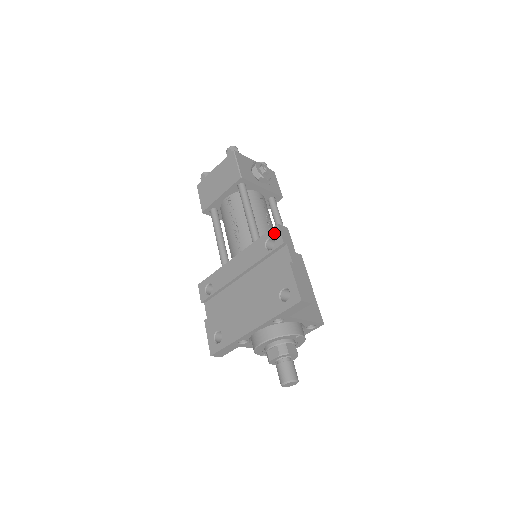
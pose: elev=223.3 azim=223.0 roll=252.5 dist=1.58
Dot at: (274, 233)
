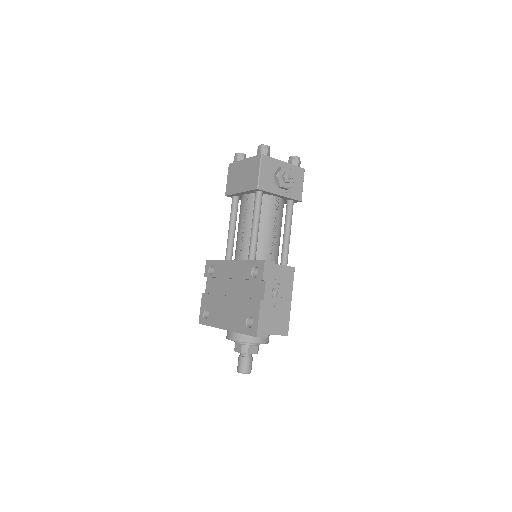
Dot at: (260, 265)
